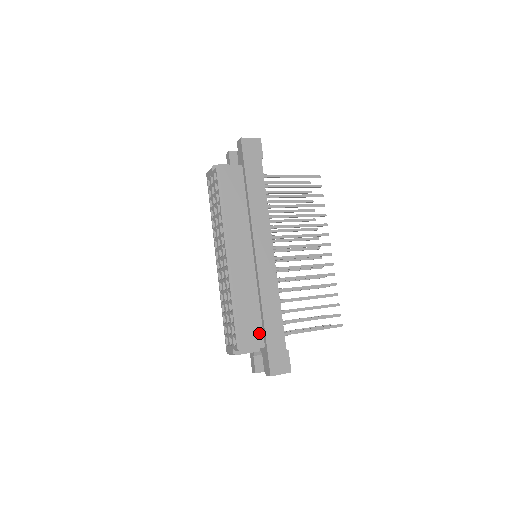
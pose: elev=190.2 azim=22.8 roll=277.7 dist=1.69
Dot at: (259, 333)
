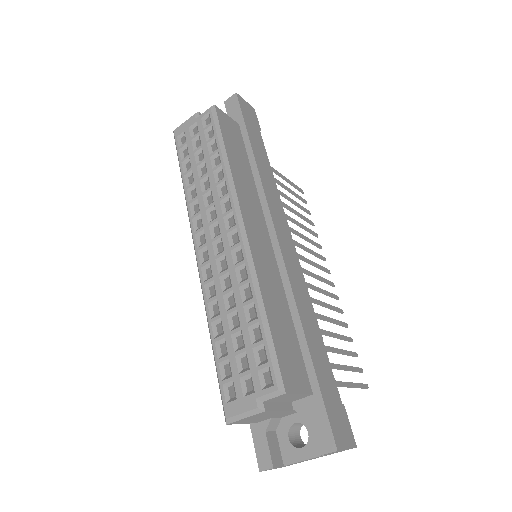
Dot at: (301, 366)
